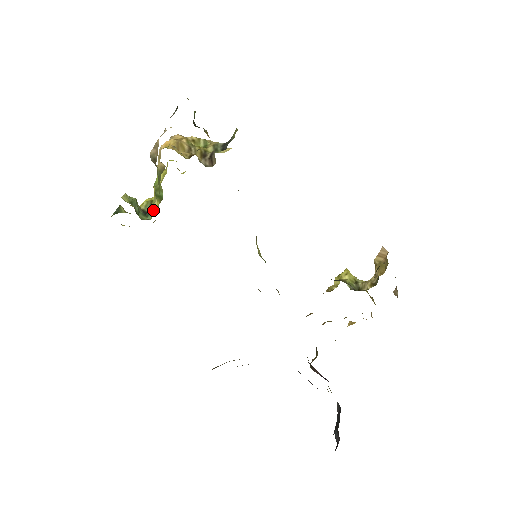
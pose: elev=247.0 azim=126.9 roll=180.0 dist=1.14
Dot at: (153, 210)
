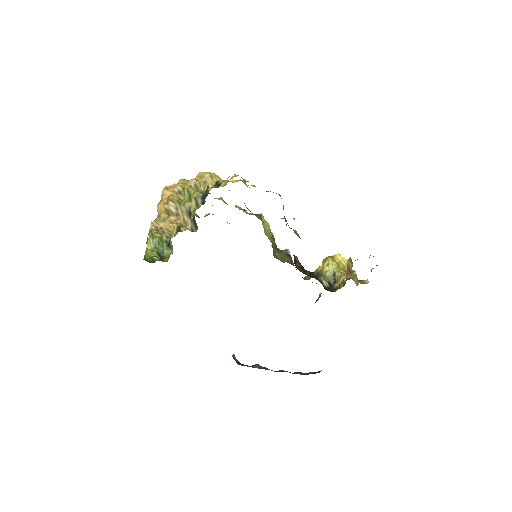
Dot at: occluded
